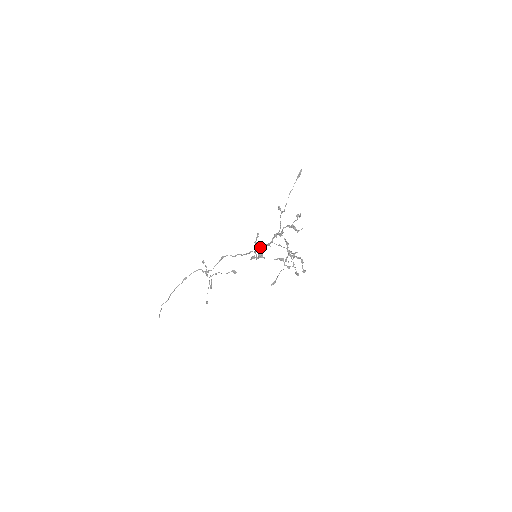
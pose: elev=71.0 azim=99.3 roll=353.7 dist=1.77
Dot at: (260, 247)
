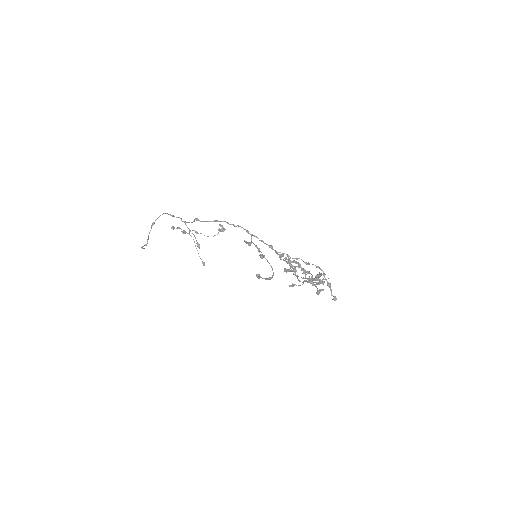
Dot at: (260, 257)
